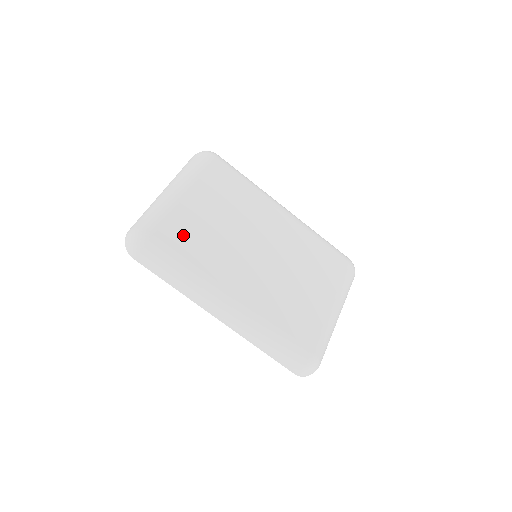
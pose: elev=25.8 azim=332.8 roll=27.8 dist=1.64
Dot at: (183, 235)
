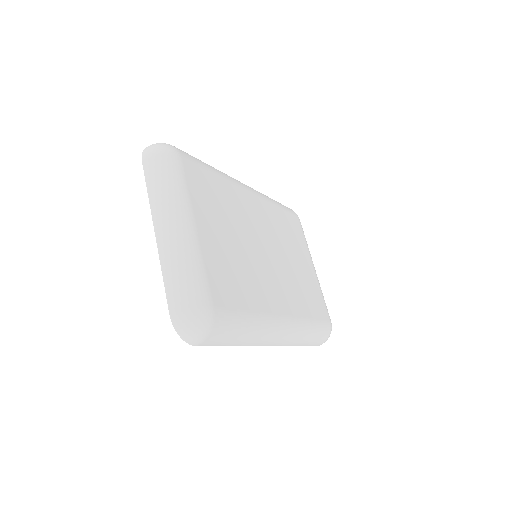
Dot at: (227, 284)
